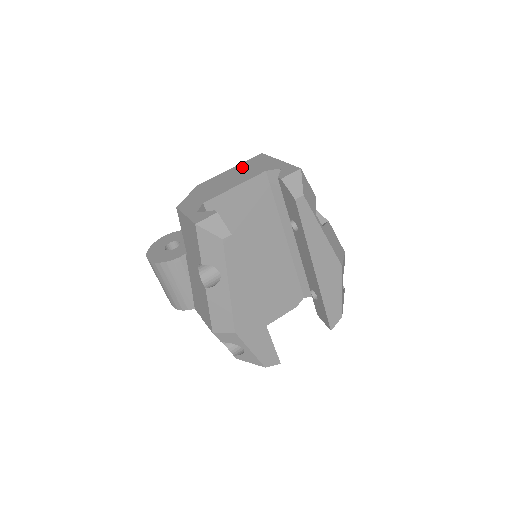
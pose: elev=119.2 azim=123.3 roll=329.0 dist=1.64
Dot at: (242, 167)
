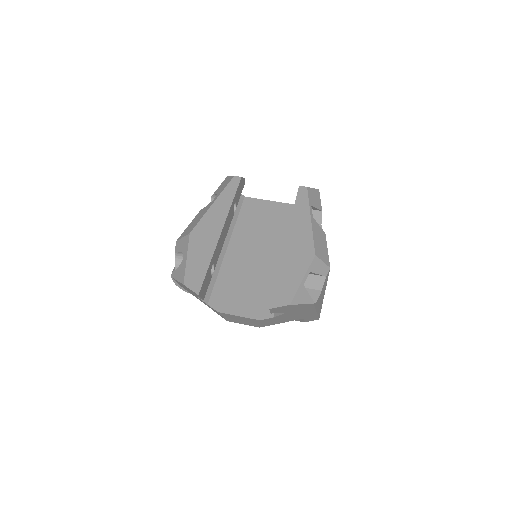
Dot at: occluded
